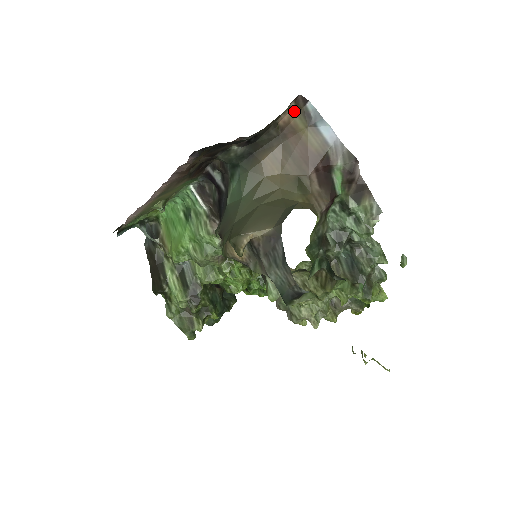
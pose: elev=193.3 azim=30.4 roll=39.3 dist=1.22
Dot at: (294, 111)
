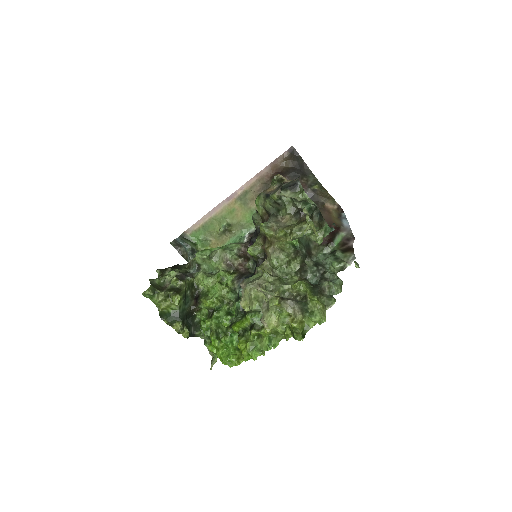
Dot at: (335, 209)
